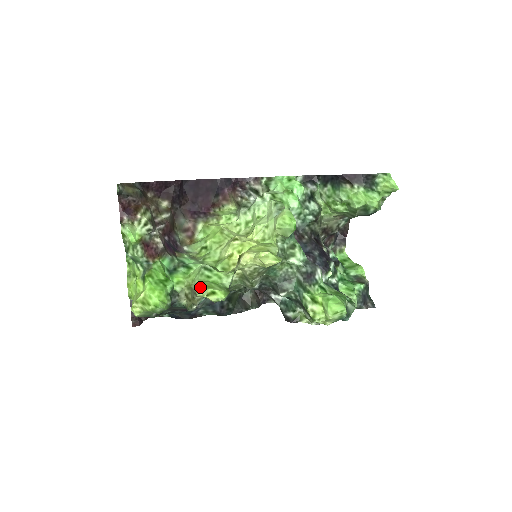
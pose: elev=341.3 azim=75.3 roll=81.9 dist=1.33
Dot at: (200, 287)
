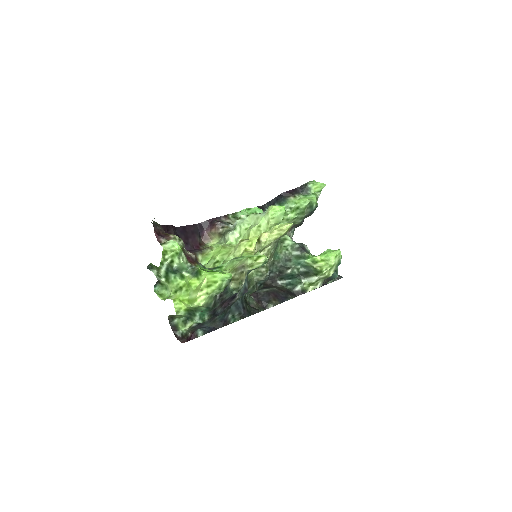
Dot at: (247, 258)
